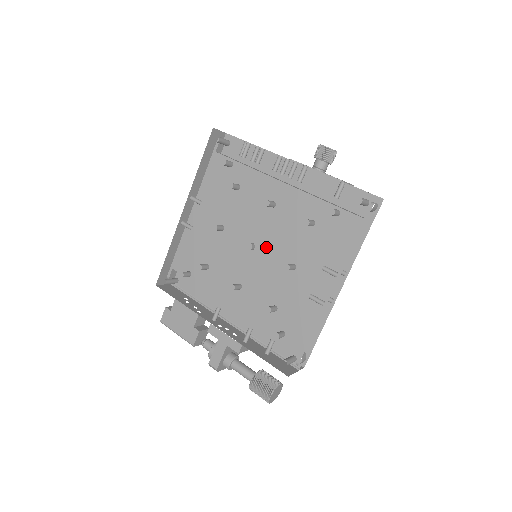
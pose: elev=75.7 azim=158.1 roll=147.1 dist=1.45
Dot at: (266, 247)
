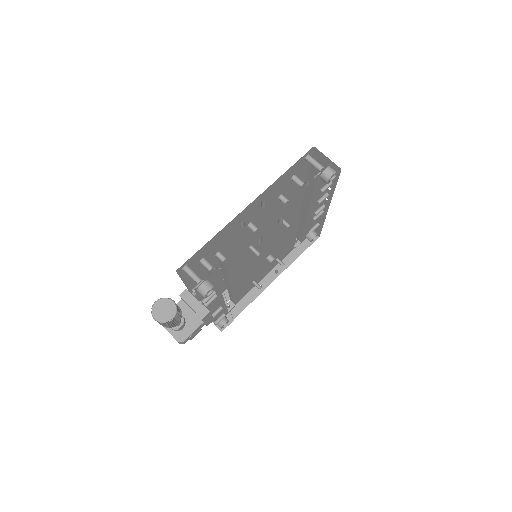
Dot at: occluded
